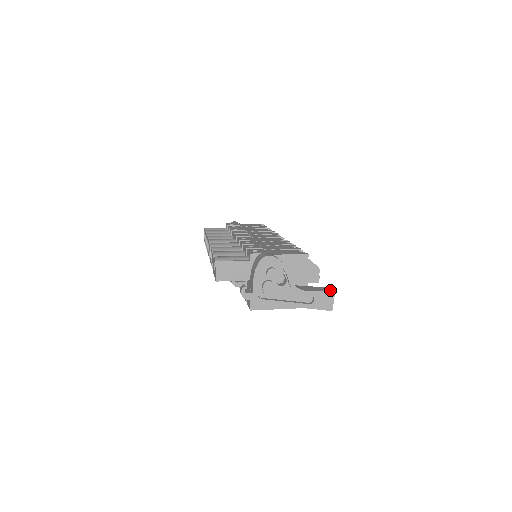
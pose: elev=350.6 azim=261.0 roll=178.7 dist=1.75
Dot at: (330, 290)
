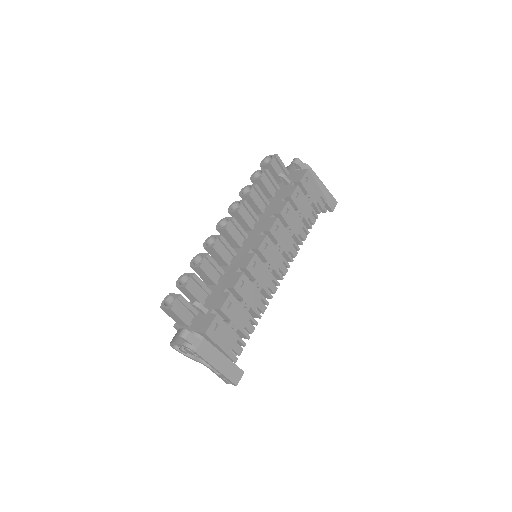
Dot at: occluded
